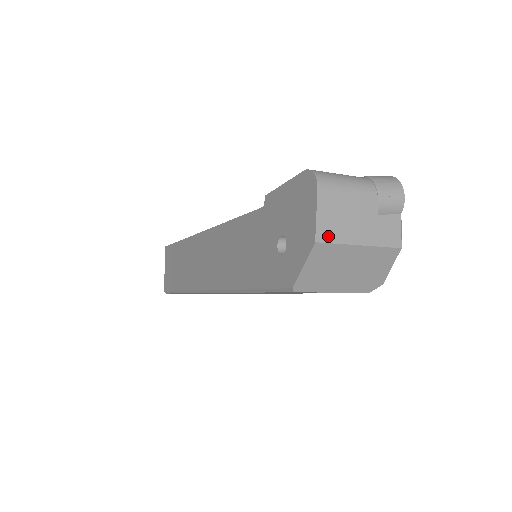
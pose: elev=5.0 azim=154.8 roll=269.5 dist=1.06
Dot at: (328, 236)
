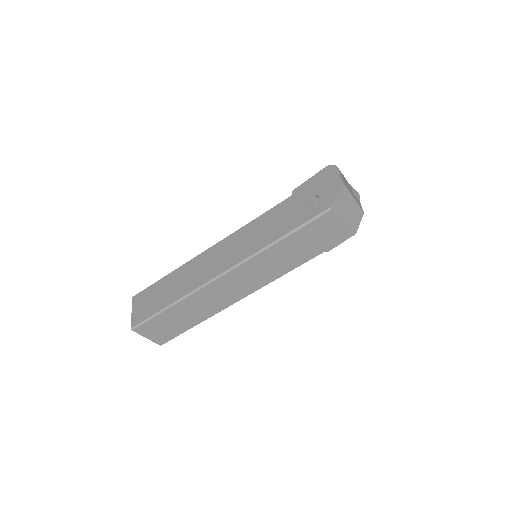
Dot at: (345, 185)
